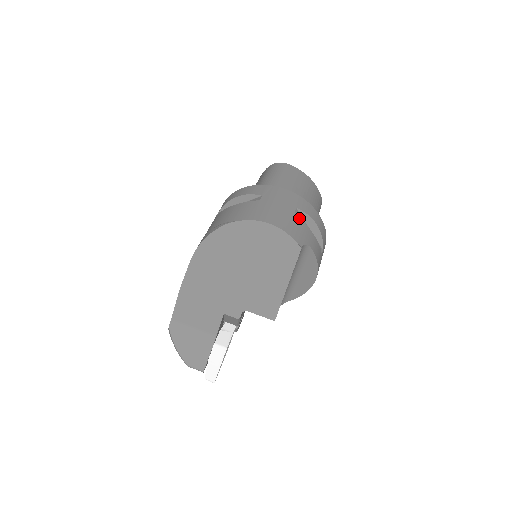
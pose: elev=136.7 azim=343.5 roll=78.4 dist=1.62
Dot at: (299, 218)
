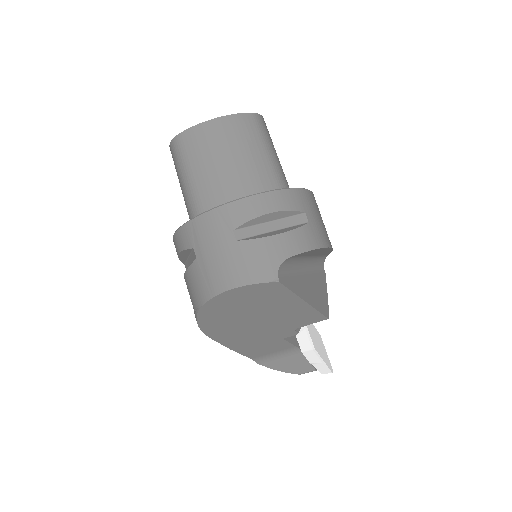
Dot at: (246, 242)
